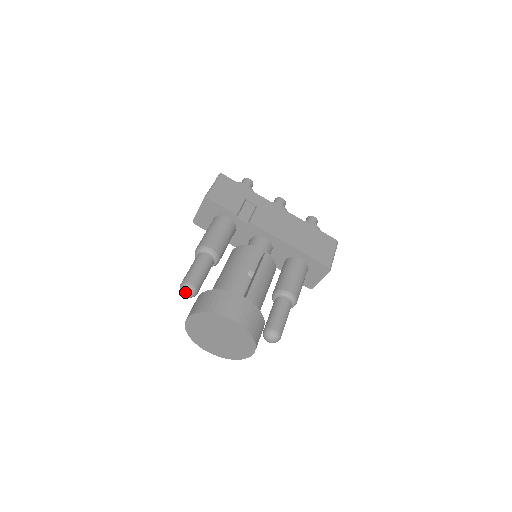
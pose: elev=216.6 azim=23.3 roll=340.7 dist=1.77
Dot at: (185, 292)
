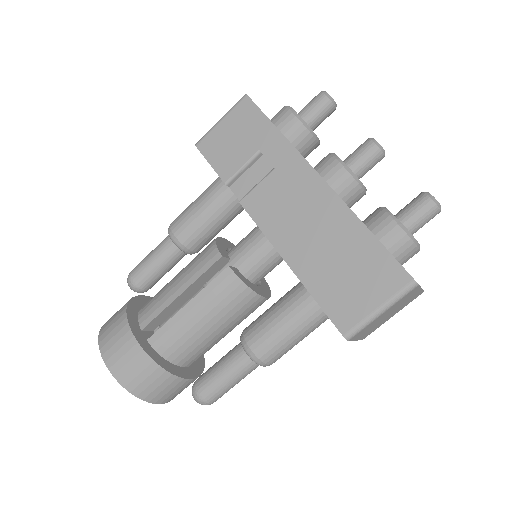
Dot at: (129, 285)
